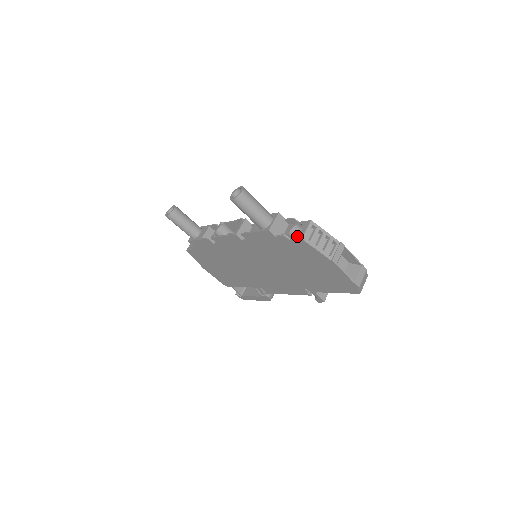
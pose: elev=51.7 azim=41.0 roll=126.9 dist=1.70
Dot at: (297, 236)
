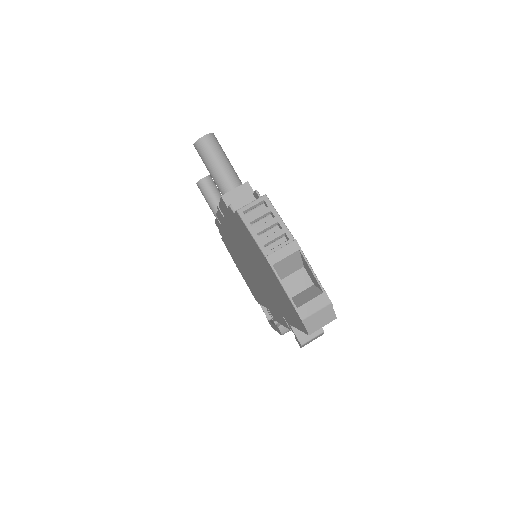
Dot at: occluded
